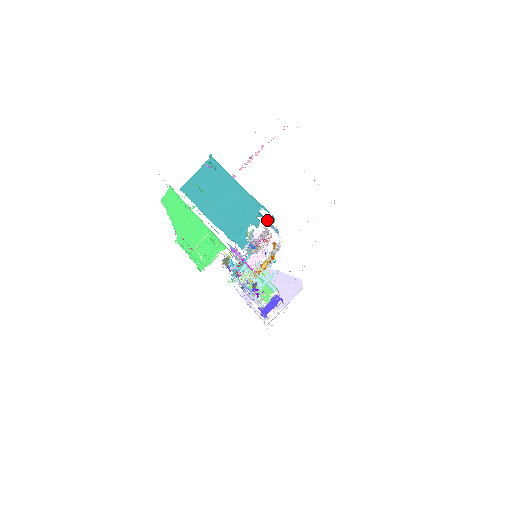
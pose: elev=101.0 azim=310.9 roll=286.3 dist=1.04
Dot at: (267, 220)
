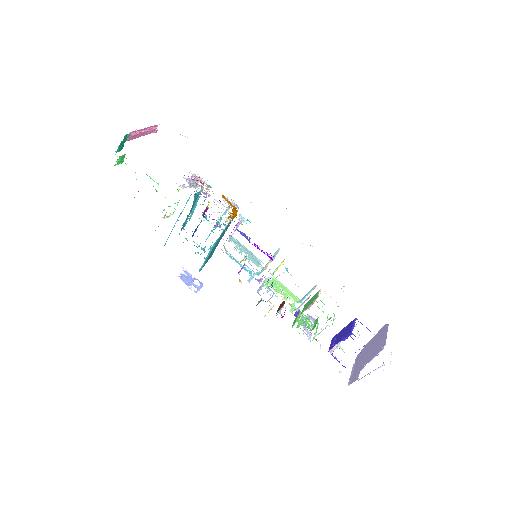
Dot at: occluded
